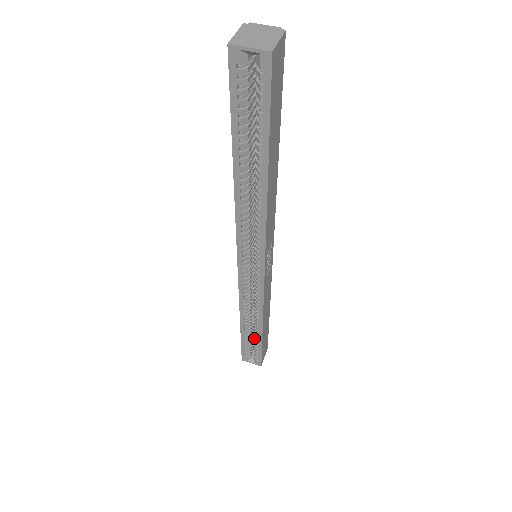
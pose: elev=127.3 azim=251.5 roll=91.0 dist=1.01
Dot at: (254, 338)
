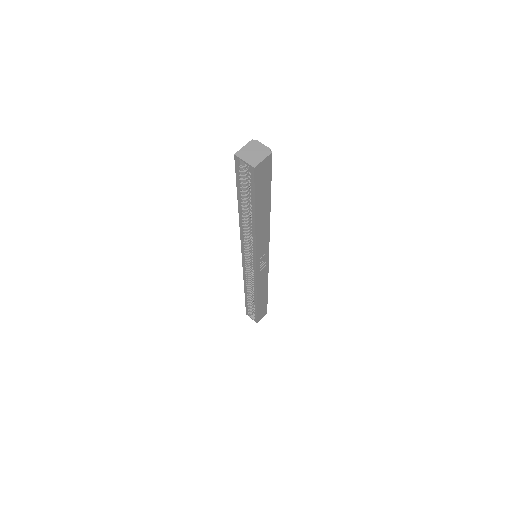
Dot at: occluded
